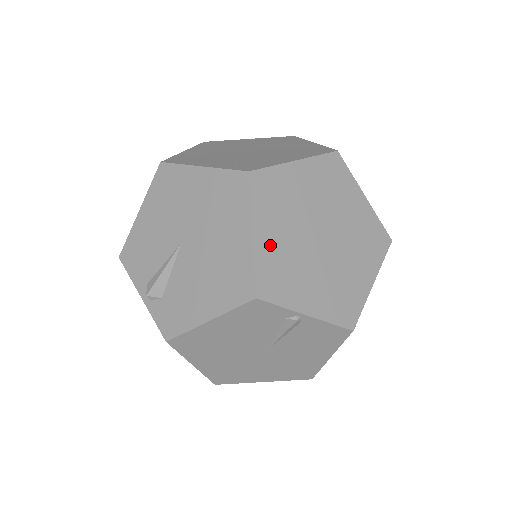
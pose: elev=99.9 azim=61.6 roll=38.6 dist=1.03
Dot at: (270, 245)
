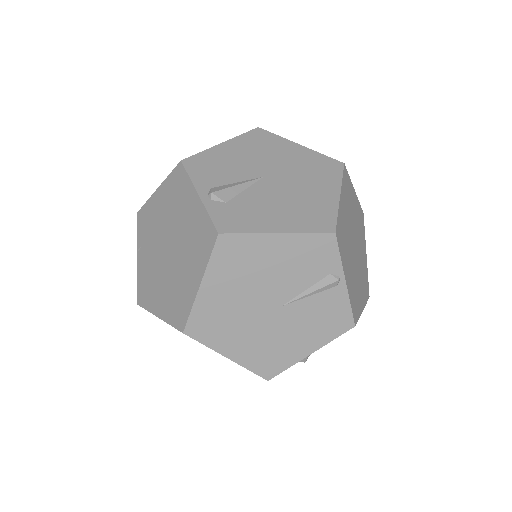
Dot at: (343, 214)
